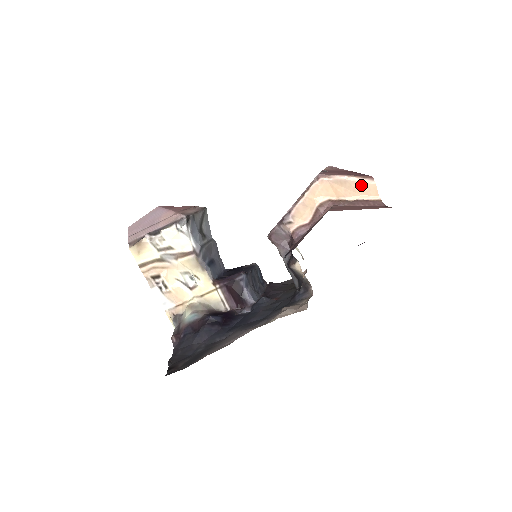
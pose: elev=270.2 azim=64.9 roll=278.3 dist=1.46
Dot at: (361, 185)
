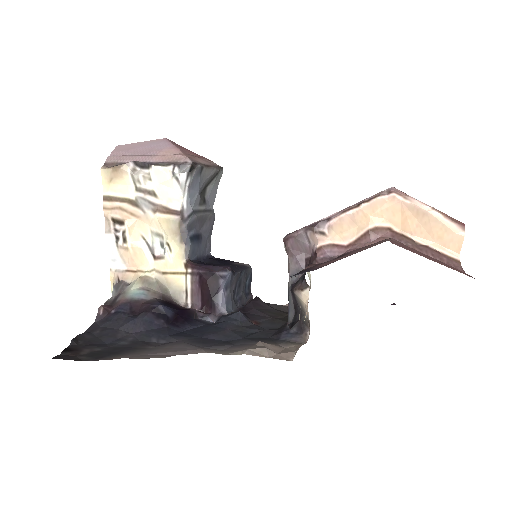
Dot at: (443, 228)
